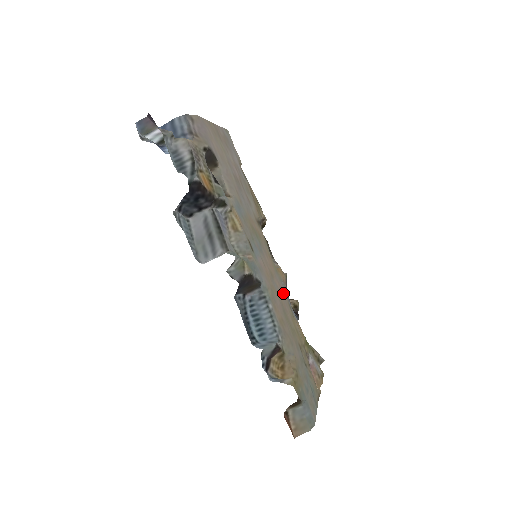
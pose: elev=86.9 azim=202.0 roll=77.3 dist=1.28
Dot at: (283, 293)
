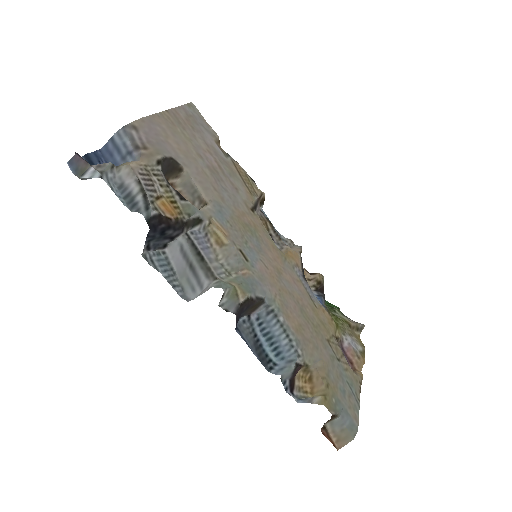
Dot at: (298, 284)
